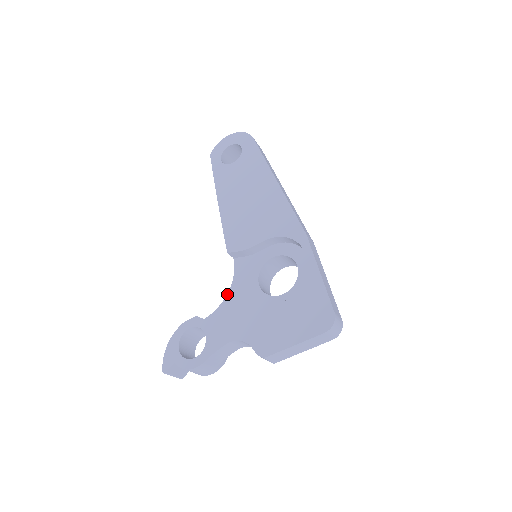
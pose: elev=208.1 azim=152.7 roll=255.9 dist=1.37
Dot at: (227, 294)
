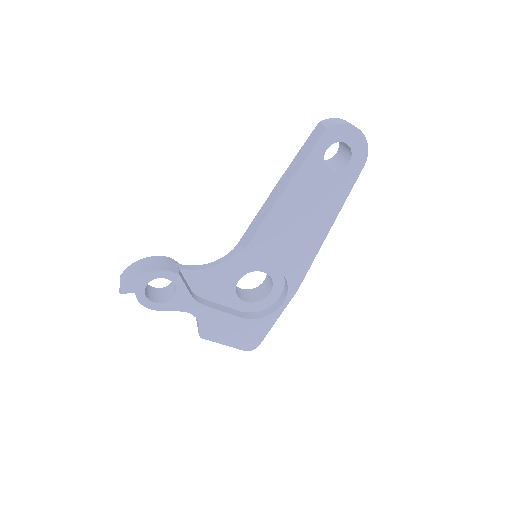
Dot at: (212, 267)
